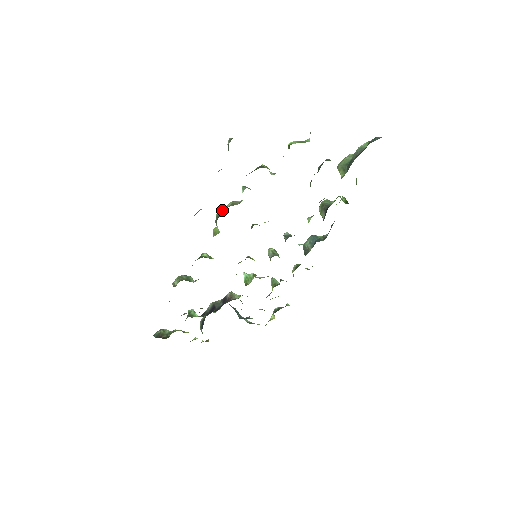
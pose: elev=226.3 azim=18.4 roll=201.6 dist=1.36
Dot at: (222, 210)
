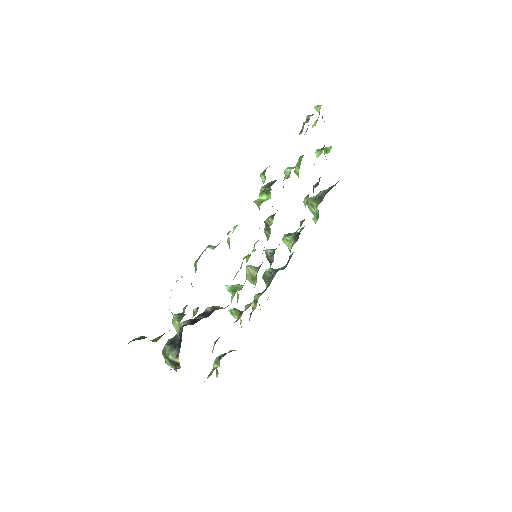
Dot at: (270, 182)
